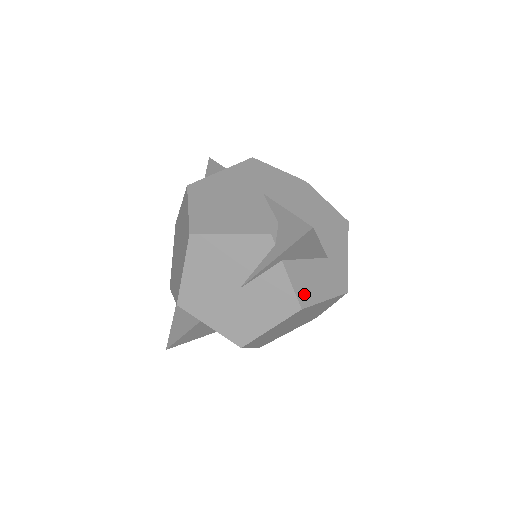
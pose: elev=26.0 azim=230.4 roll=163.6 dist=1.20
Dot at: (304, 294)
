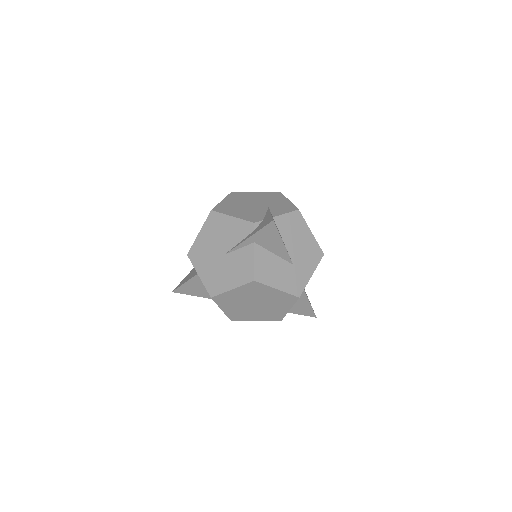
Dot at: (261, 273)
